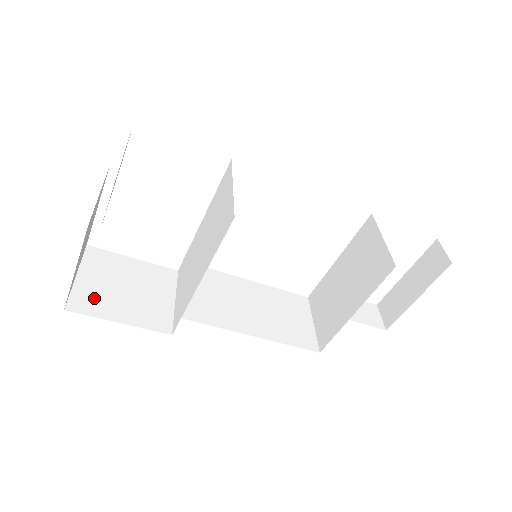
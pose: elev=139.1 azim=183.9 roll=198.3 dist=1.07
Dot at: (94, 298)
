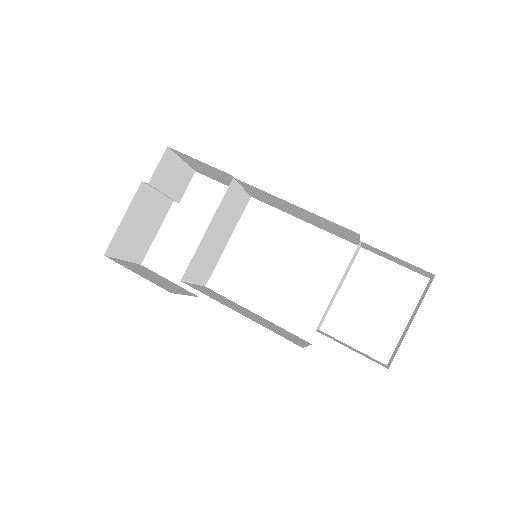
Dot at: (127, 265)
